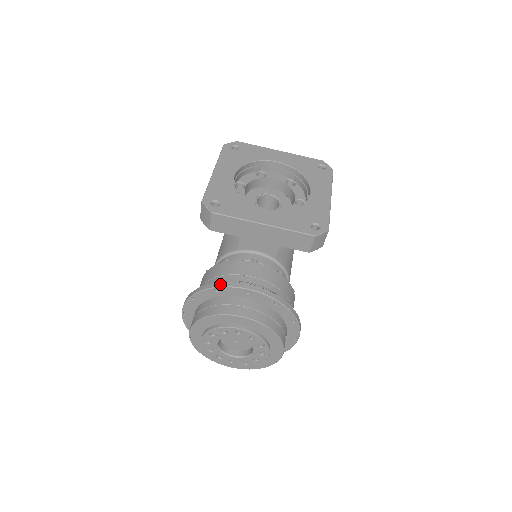
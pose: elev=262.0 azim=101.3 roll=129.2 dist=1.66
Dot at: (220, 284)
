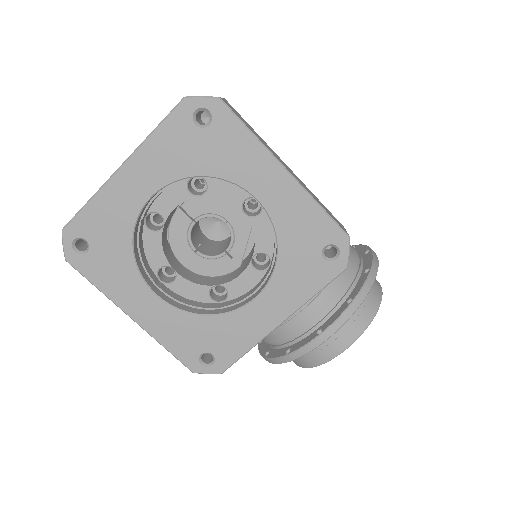
Dot at: (293, 357)
